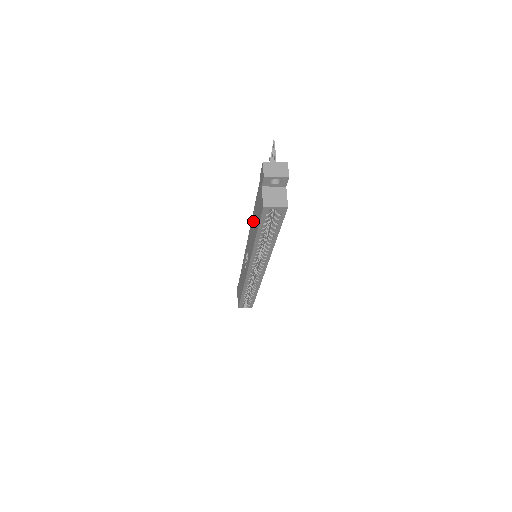
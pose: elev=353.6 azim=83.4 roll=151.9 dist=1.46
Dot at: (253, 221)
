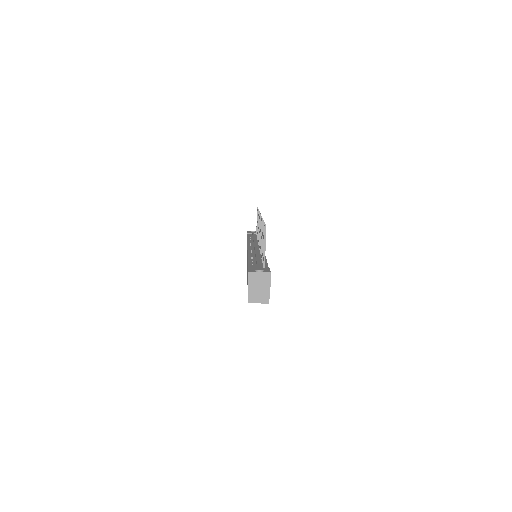
Dot at: occluded
